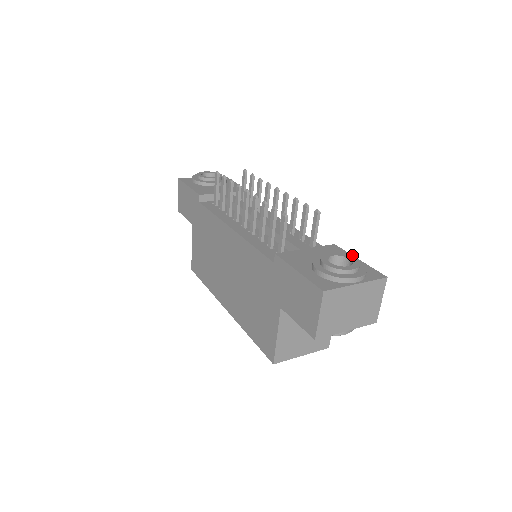
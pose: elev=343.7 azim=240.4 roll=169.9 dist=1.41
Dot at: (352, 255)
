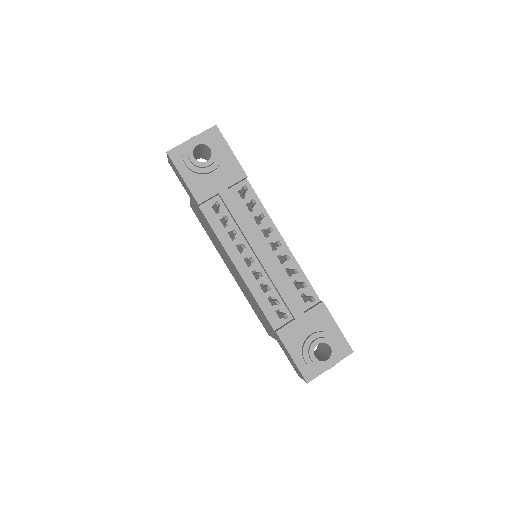
Dot at: (334, 320)
